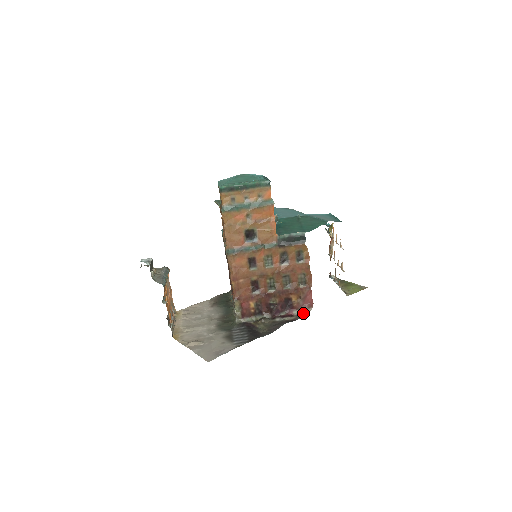
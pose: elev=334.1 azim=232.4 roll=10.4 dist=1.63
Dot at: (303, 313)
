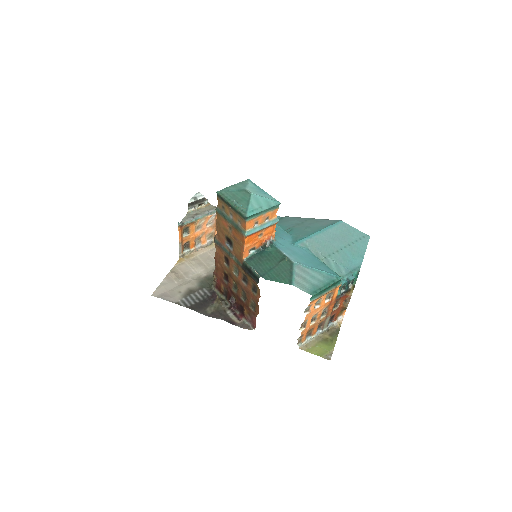
Dot at: (246, 325)
